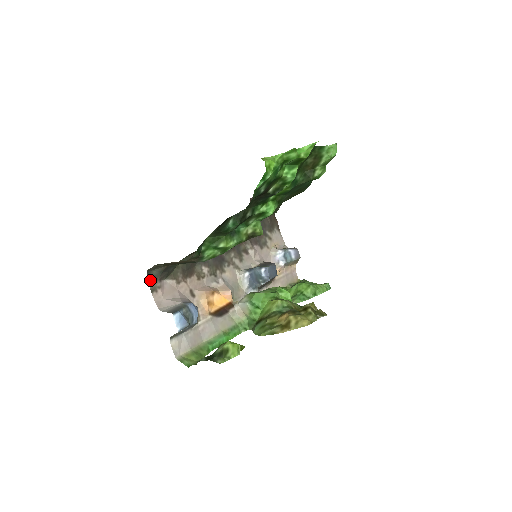
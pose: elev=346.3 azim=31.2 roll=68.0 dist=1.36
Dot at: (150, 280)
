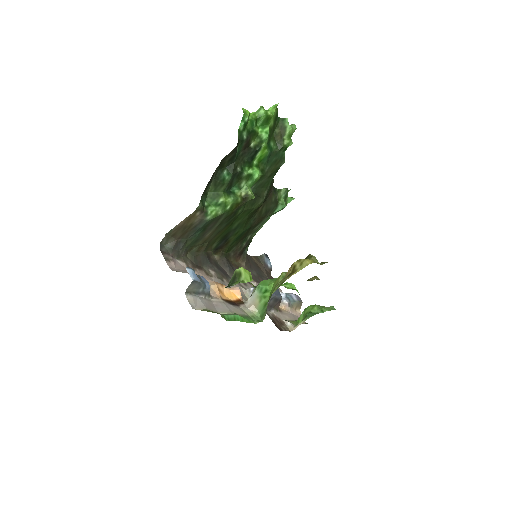
Dot at: (163, 252)
